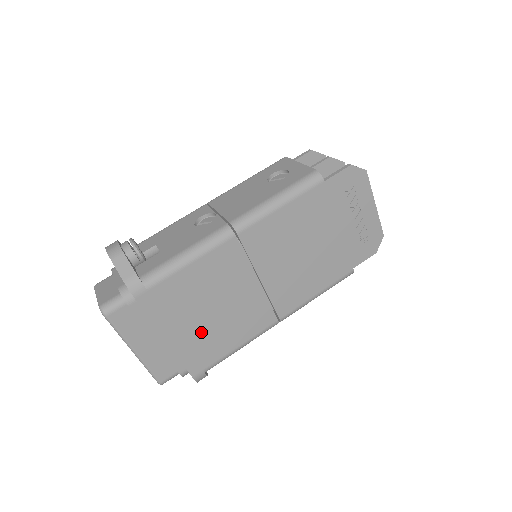
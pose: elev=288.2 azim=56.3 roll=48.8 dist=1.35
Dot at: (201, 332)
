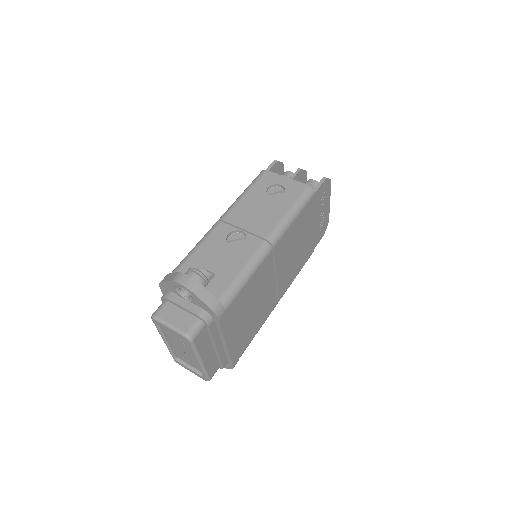
Dot at: (244, 330)
